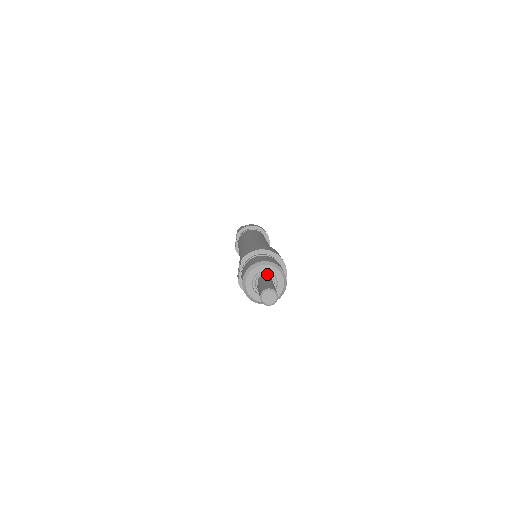
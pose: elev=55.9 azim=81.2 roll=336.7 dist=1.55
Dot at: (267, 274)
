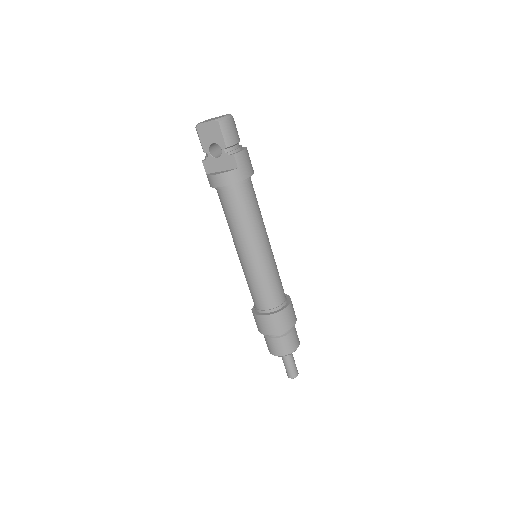
Dot at: occluded
